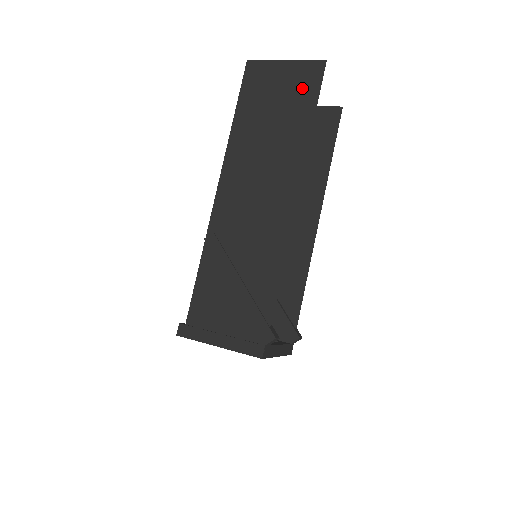
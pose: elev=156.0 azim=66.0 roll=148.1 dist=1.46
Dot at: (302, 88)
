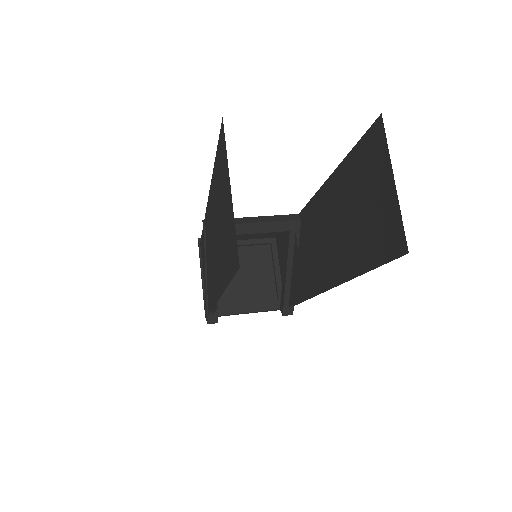
Dot at: (229, 246)
